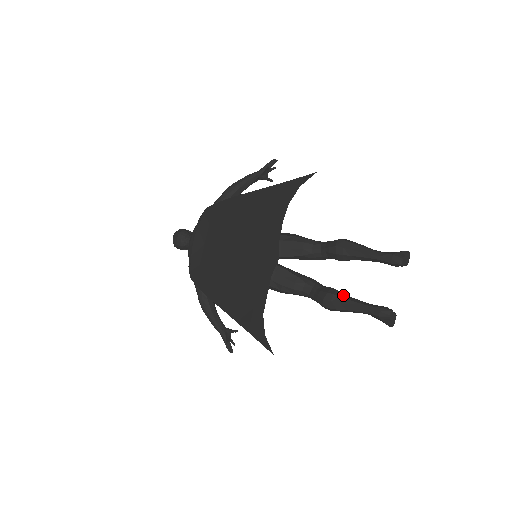
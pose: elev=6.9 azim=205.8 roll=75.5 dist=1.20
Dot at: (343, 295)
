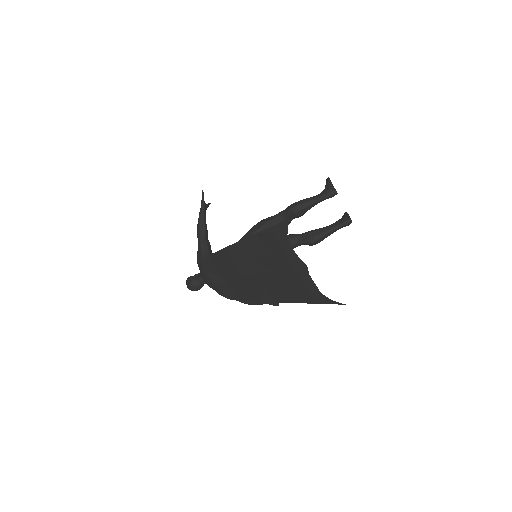
Dot at: (319, 231)
